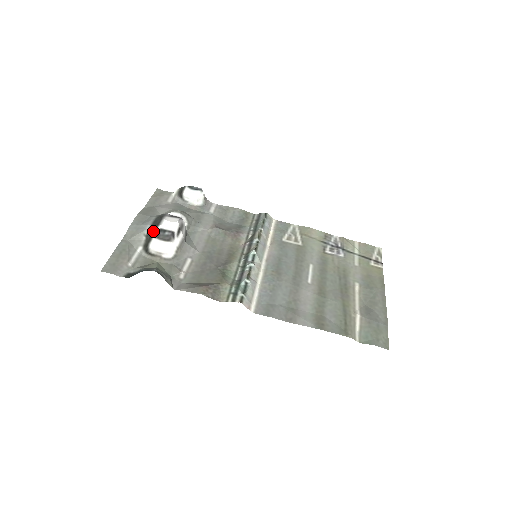
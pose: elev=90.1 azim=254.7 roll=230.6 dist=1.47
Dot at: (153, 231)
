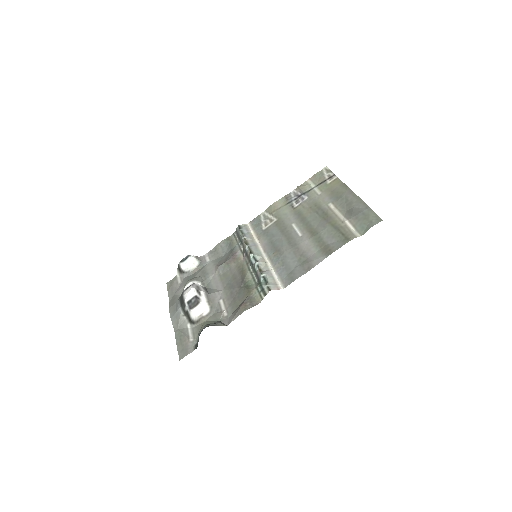
Dot at: (185, 308)
